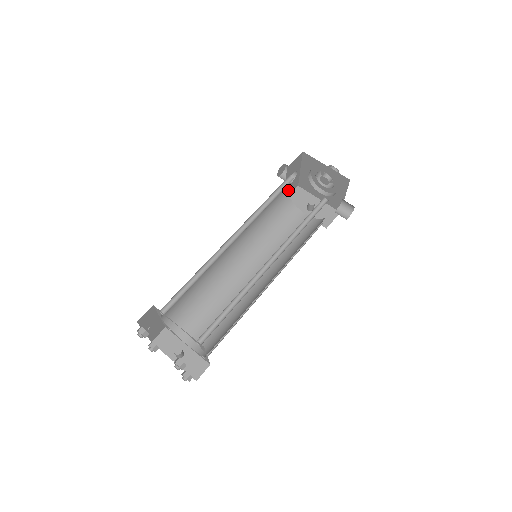
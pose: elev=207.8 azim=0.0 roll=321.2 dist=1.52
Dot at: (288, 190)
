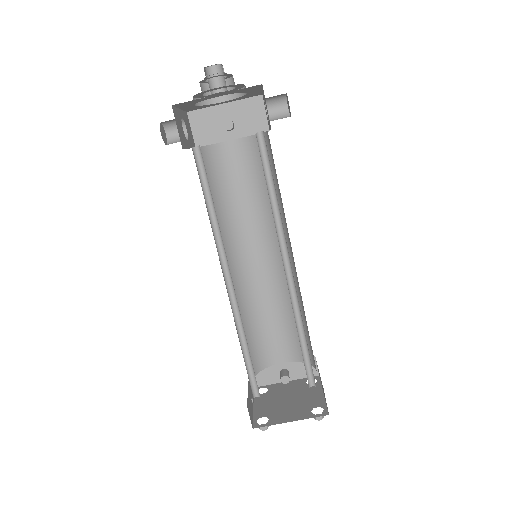
Dot at: (190, 138)
